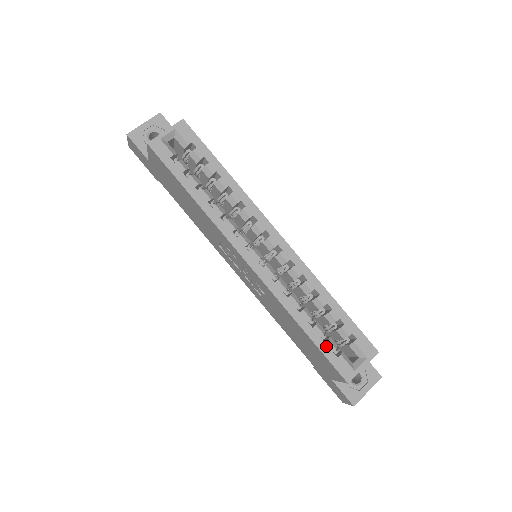
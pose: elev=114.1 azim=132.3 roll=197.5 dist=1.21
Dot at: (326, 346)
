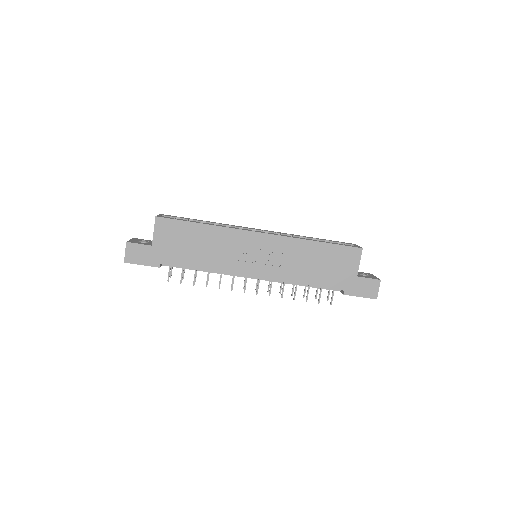
Dot at: (335, 243)
